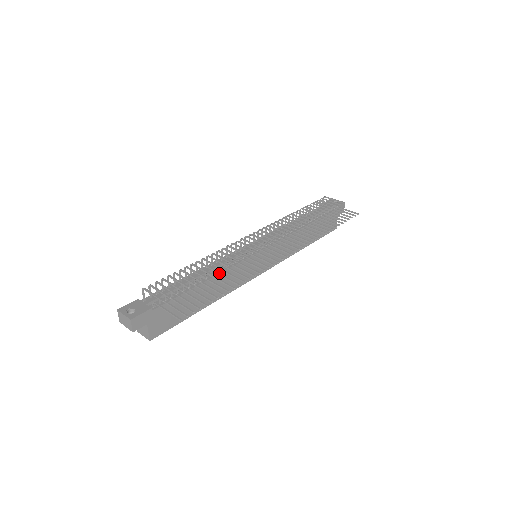
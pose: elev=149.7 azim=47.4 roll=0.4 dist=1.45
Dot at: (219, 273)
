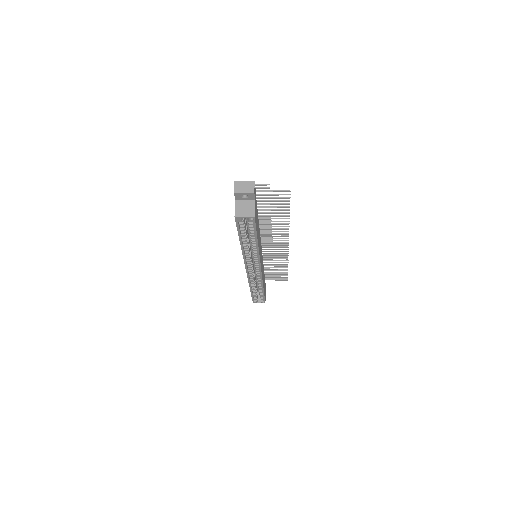
Dot at: (266, 221)
